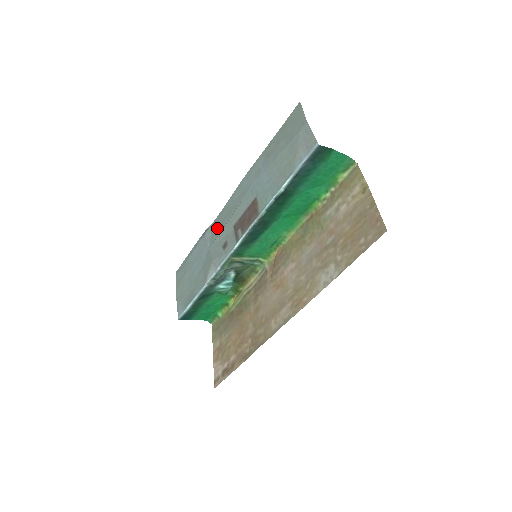
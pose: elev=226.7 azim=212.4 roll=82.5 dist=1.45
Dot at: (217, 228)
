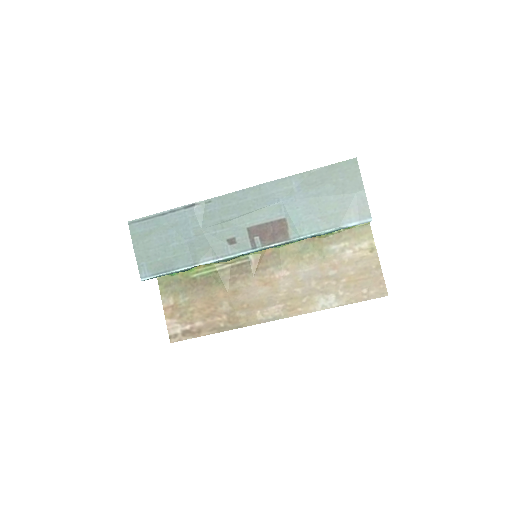
Dot at: (216, 213)
